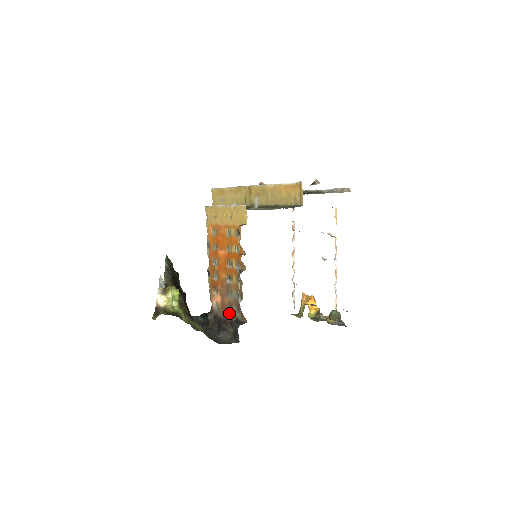
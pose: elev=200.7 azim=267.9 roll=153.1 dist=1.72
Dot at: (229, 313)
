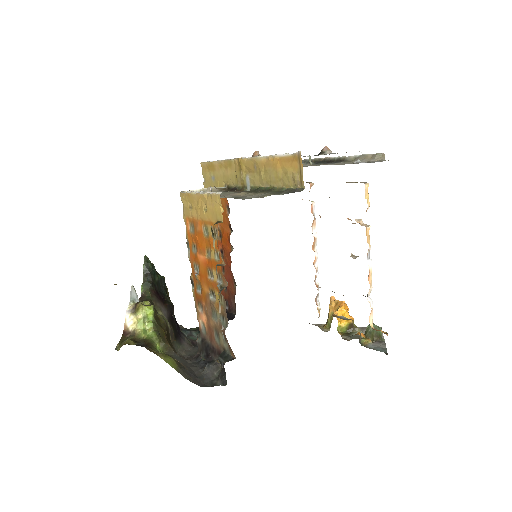
Dot at: (216, 340)
